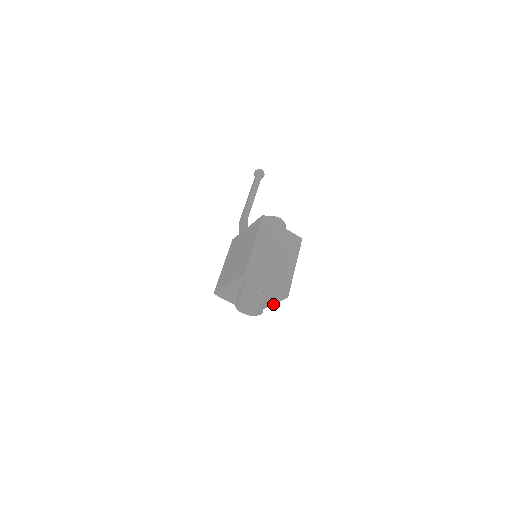
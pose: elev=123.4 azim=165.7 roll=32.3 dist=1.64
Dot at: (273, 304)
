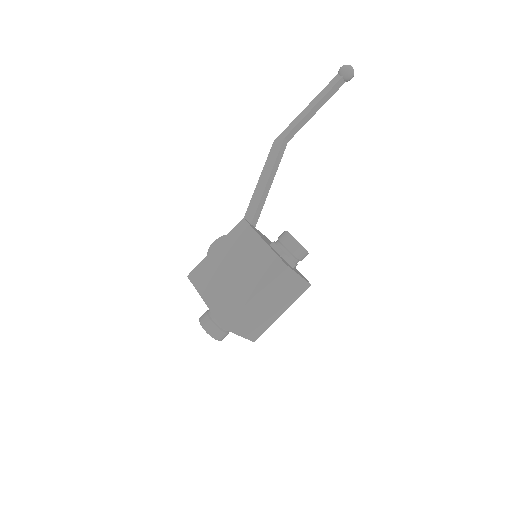
Dot at: occluded
